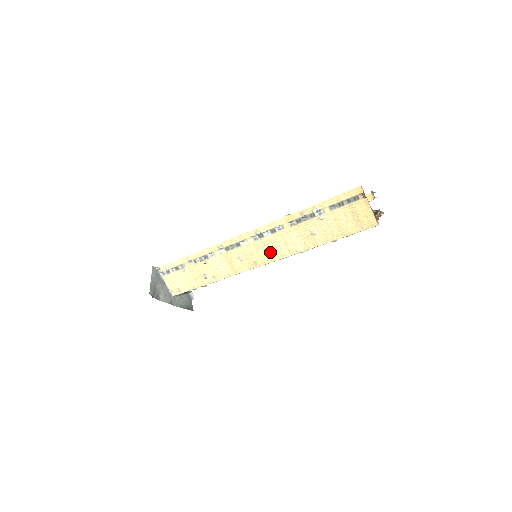
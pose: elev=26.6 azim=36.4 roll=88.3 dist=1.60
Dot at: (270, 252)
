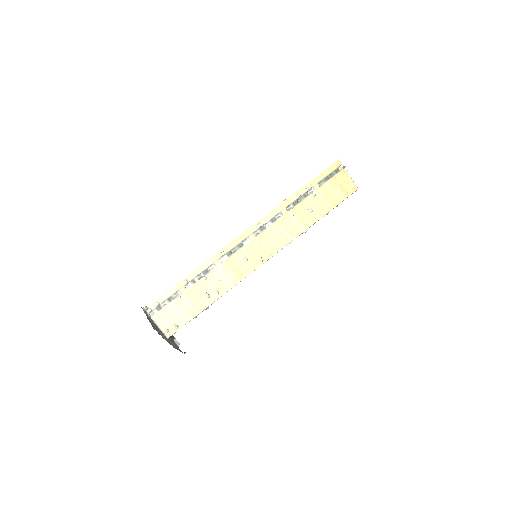
Dot at: (274, 242)
